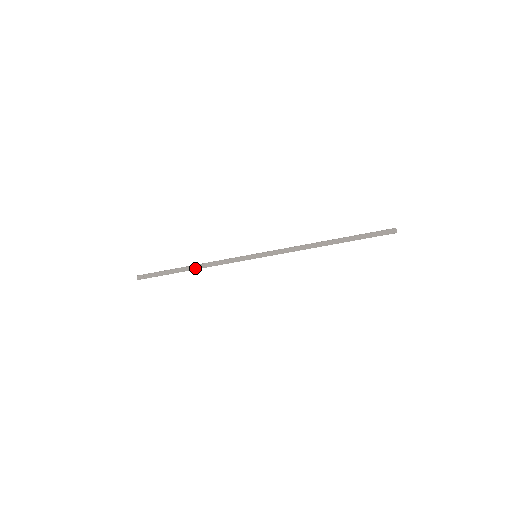
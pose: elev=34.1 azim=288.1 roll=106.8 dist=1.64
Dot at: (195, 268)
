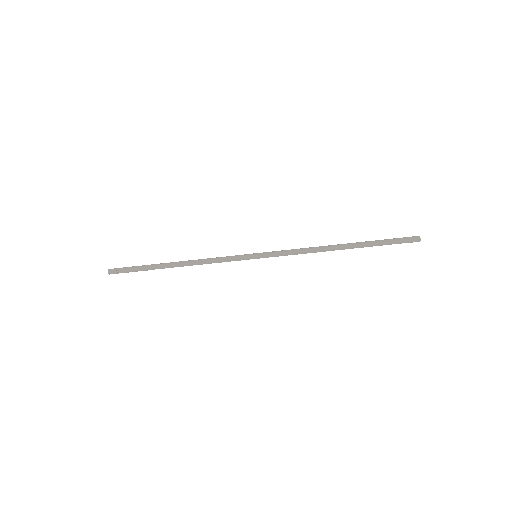
Dot at: (181, 265)
